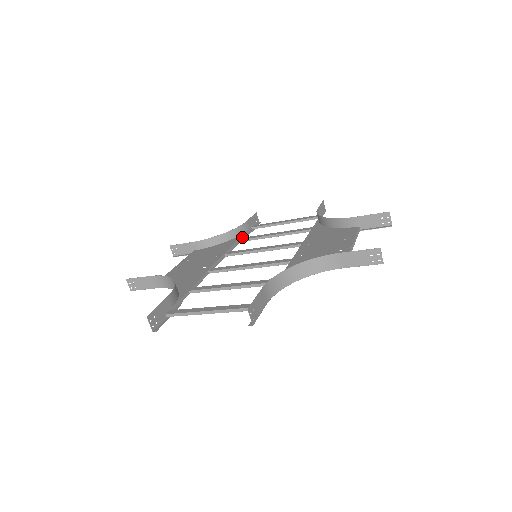
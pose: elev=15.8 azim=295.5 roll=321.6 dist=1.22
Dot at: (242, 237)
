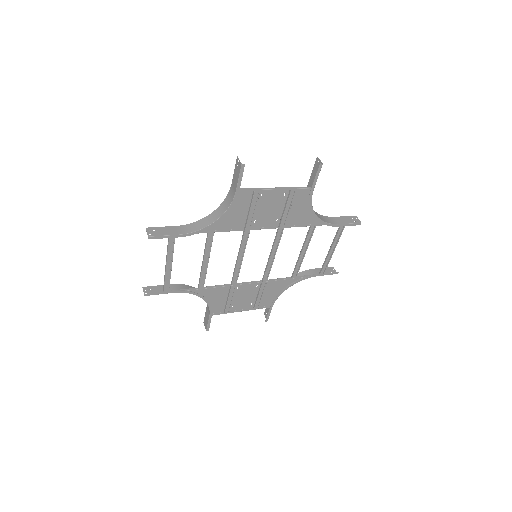
Dot at: (298, 277)
